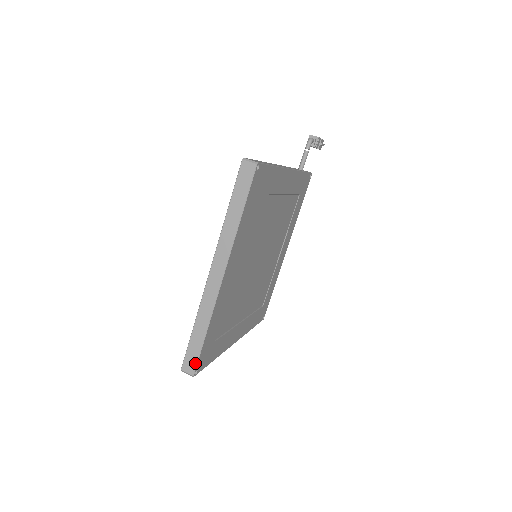
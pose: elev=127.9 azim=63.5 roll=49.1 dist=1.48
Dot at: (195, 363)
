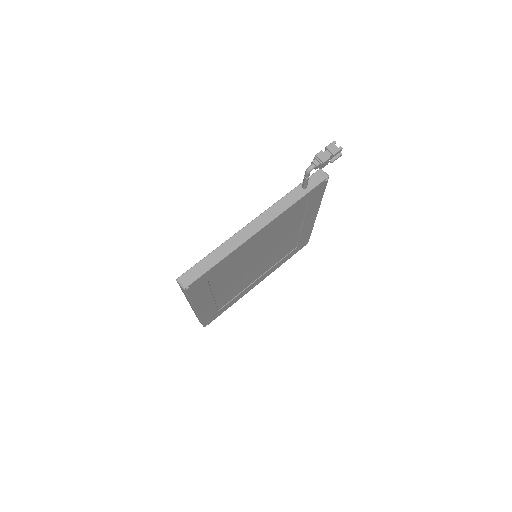
Dot at: occluded
